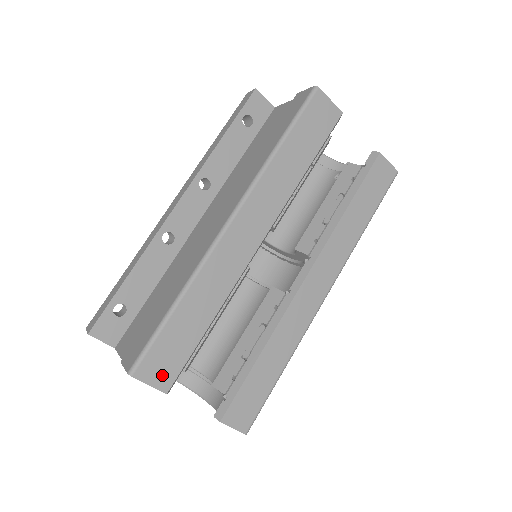
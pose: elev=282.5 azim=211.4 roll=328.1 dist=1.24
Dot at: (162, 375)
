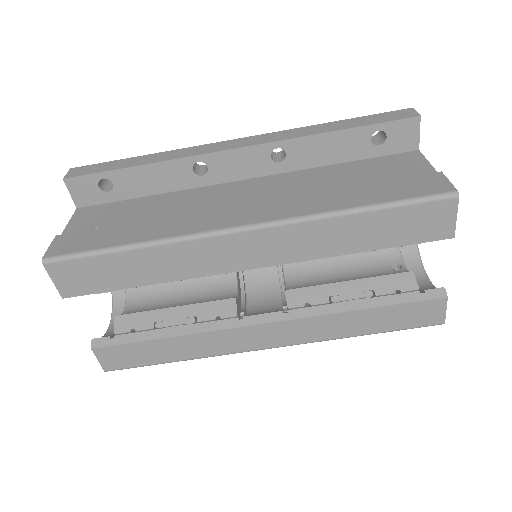
Dot at: (70, 284)
